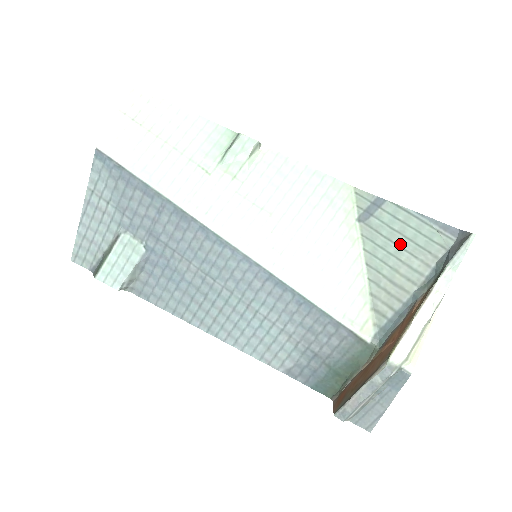
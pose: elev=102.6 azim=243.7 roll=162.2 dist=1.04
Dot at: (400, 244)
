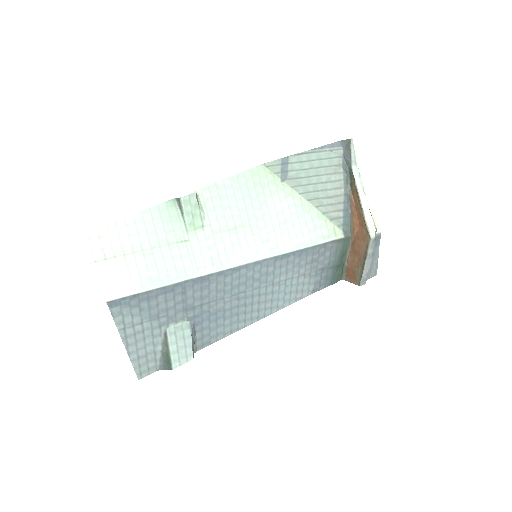
Dot at: (316, 174)
